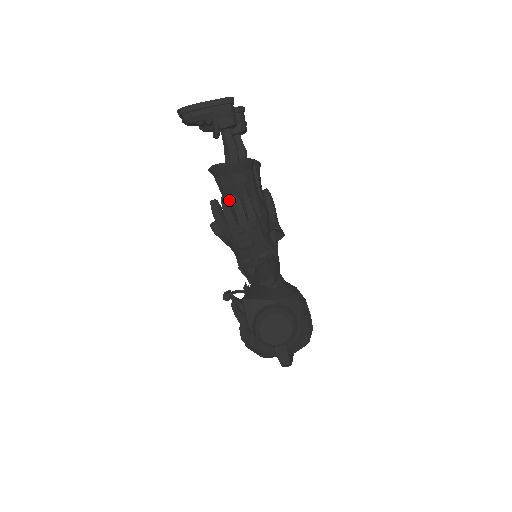
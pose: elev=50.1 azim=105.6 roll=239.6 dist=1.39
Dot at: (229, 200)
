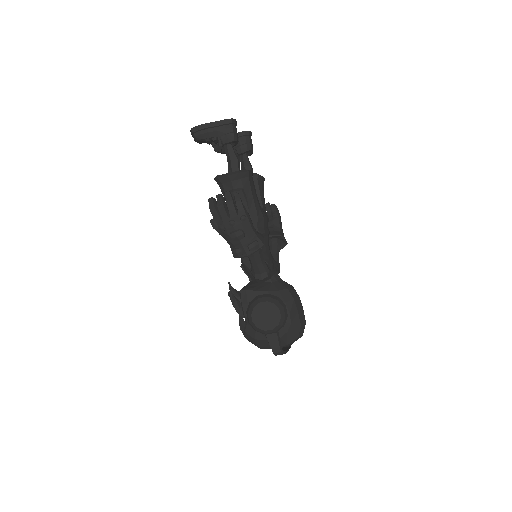
Dot at: (223, 198)
